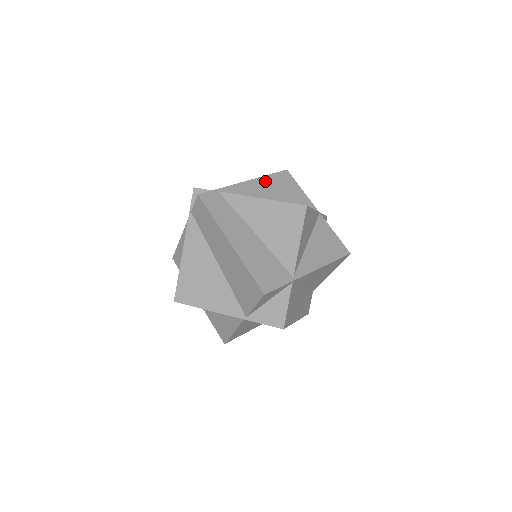
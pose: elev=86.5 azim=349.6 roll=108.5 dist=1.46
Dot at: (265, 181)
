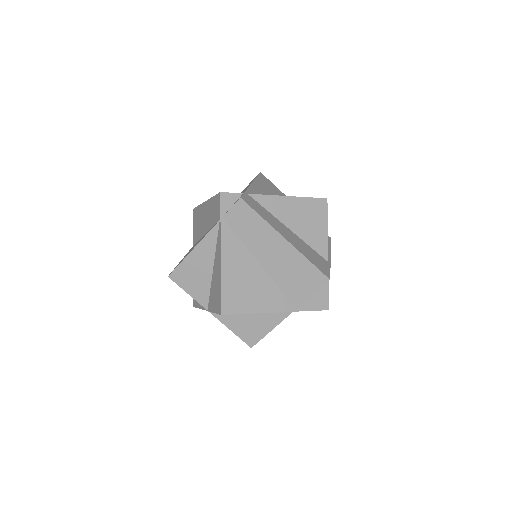
Dot at: (259, 183)
